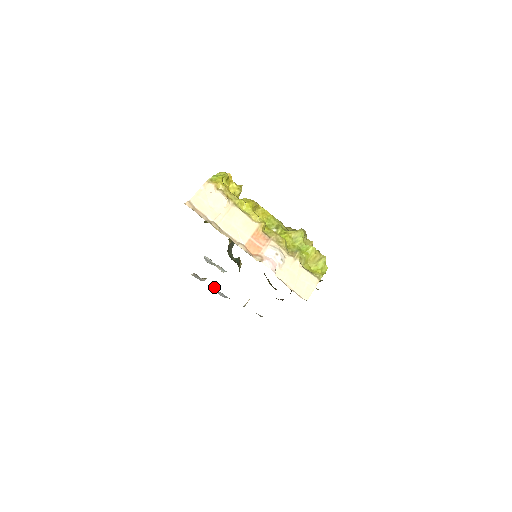
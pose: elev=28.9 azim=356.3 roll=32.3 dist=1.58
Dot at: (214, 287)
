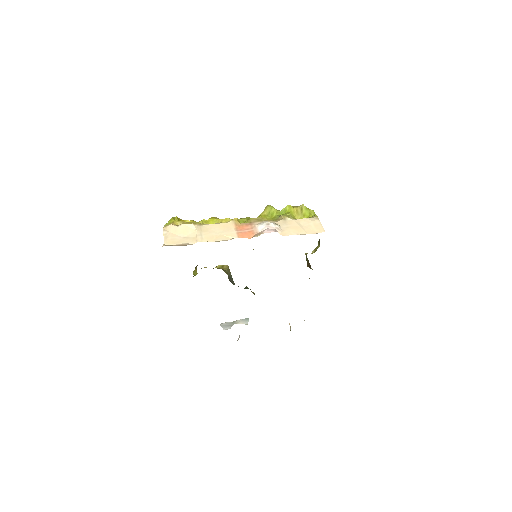
Dot at: occluded
